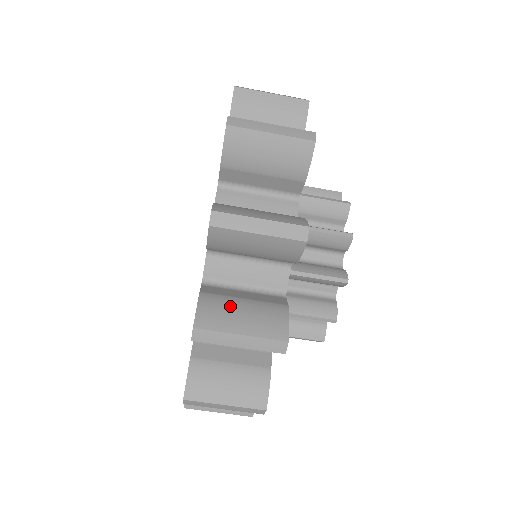
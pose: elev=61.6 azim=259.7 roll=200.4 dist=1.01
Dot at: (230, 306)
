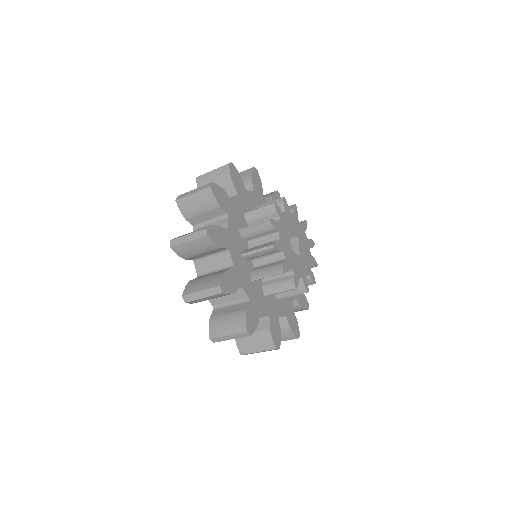
Dot at: (248, 340)
